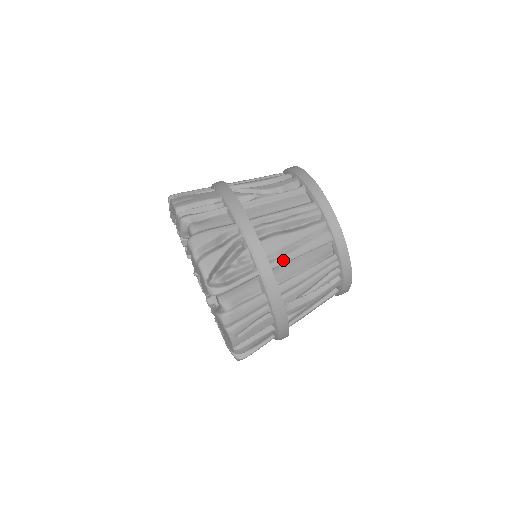
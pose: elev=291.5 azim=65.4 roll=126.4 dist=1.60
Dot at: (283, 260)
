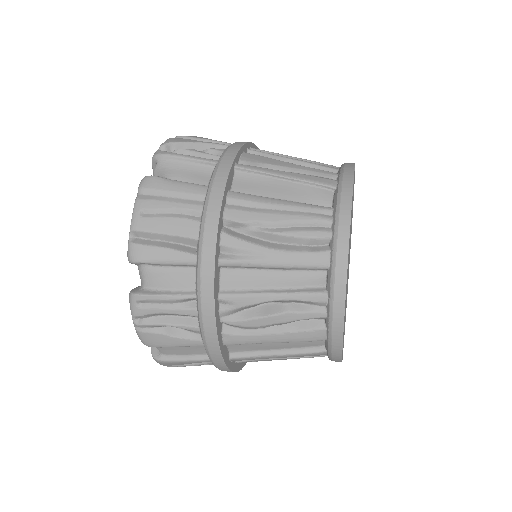
Dot at: (255, 168)
